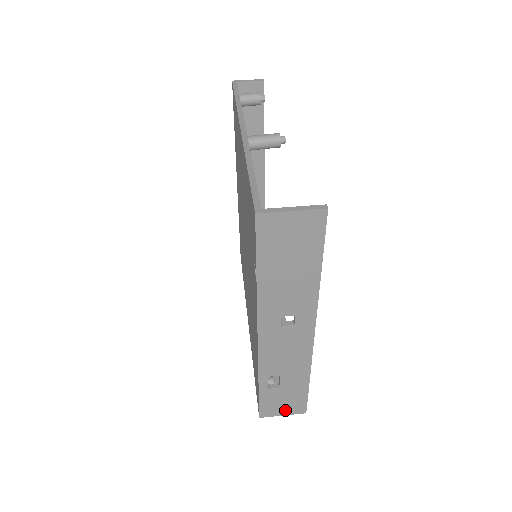
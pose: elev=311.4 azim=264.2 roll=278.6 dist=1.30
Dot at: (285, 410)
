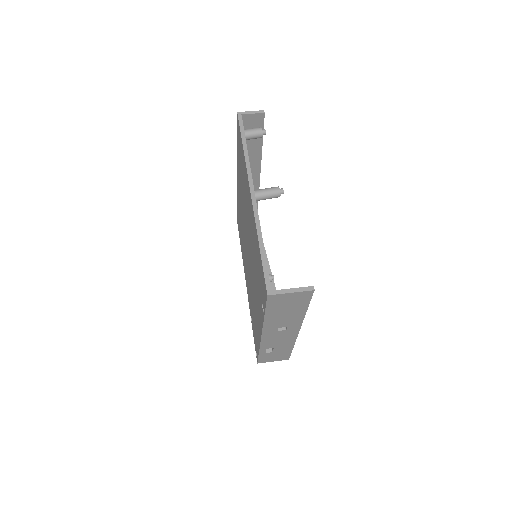
Dot at: (275, 359)
